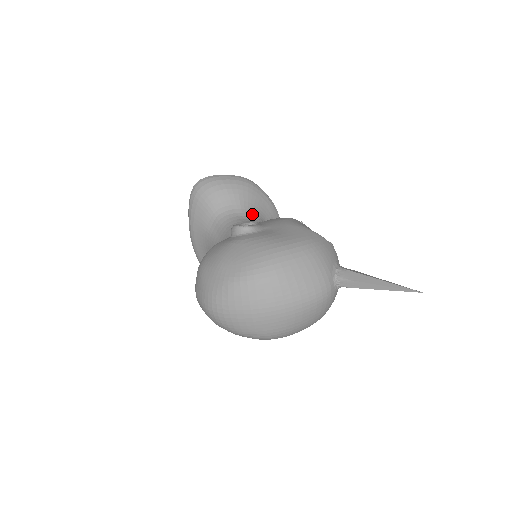
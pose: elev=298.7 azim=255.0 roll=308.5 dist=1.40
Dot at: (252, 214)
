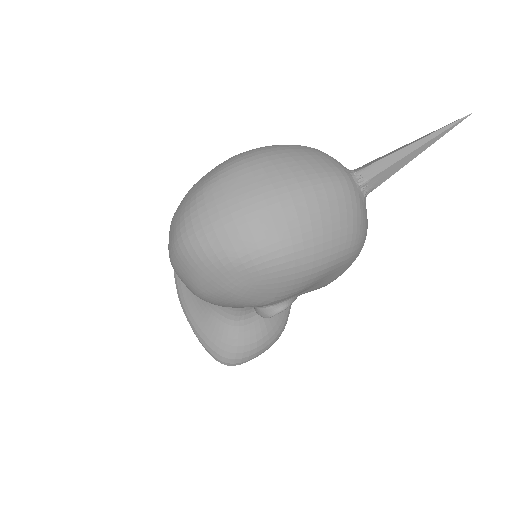
Dot at: occluded
